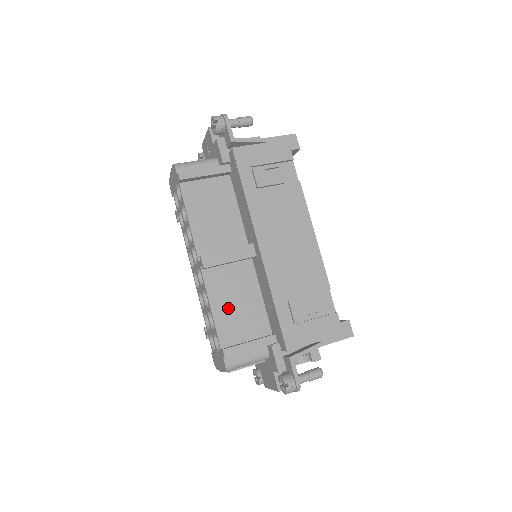
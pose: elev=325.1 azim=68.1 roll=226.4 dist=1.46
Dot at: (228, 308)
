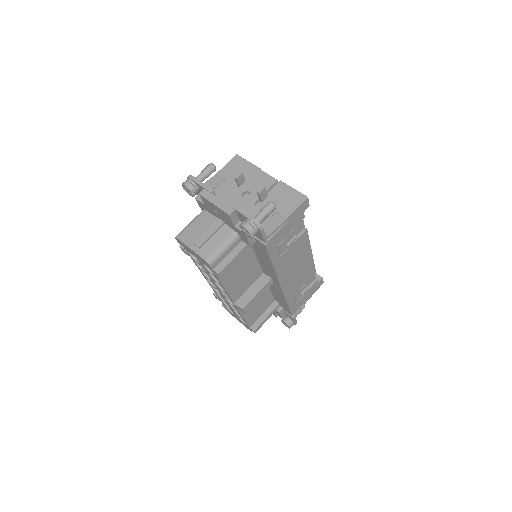
Dot at: (252, 309)
